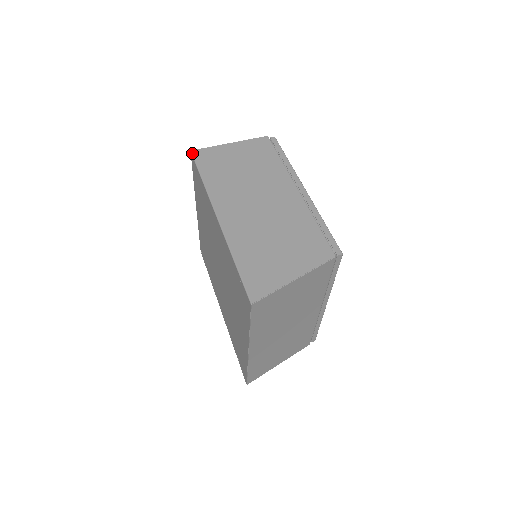
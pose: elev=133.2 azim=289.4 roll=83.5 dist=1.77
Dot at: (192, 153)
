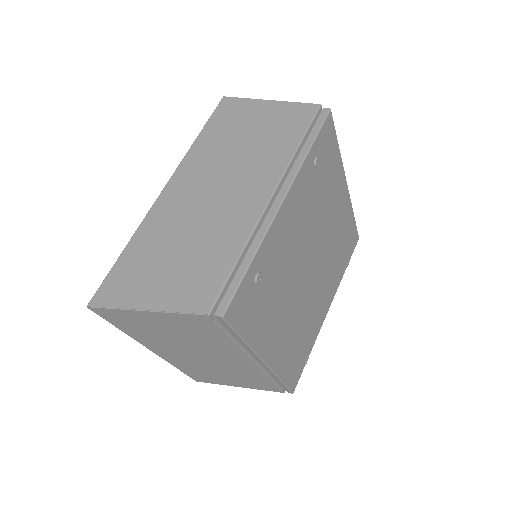
Dot at: (221, 100)
